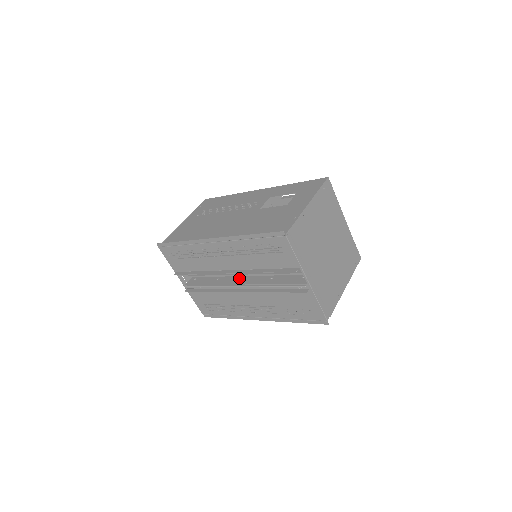
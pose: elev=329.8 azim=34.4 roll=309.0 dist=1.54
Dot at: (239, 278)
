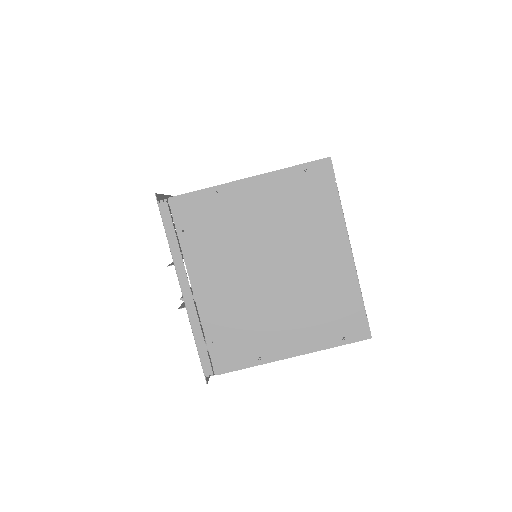
Dot at: occluded
